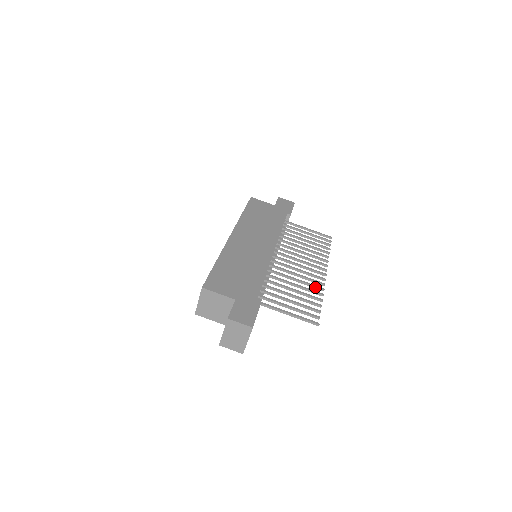
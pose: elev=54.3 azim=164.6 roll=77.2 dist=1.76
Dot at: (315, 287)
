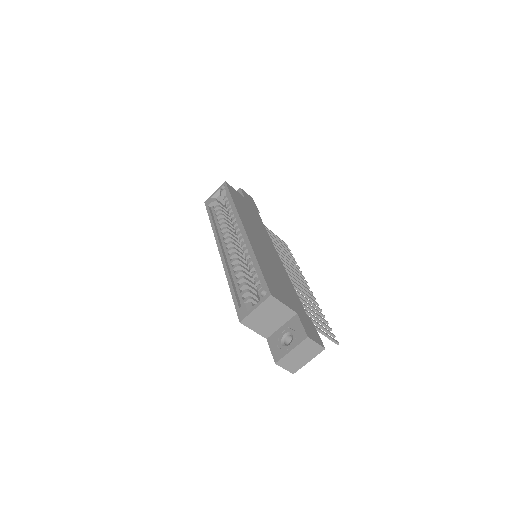
Dot at: (313, 301)
